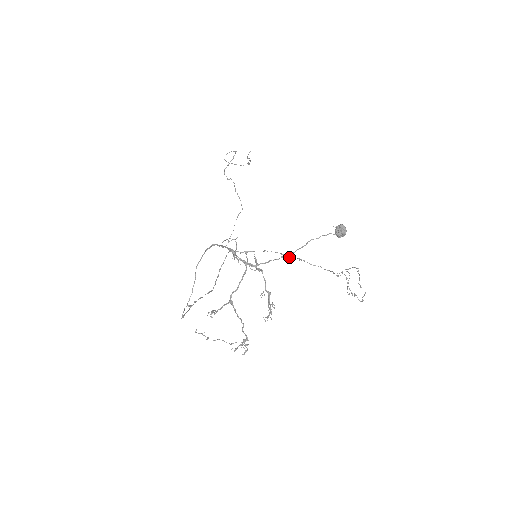
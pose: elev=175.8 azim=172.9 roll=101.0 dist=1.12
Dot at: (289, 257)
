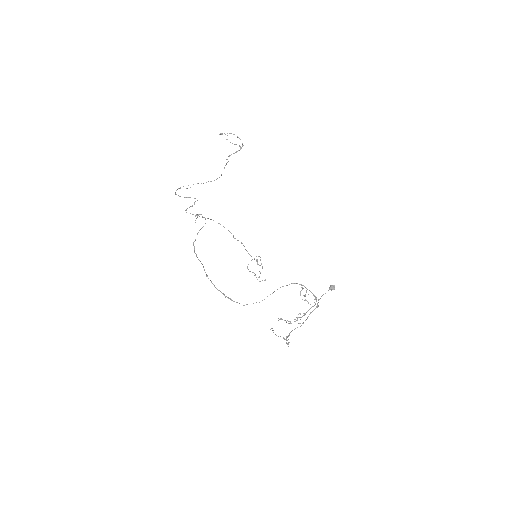
Dot at: occluded
